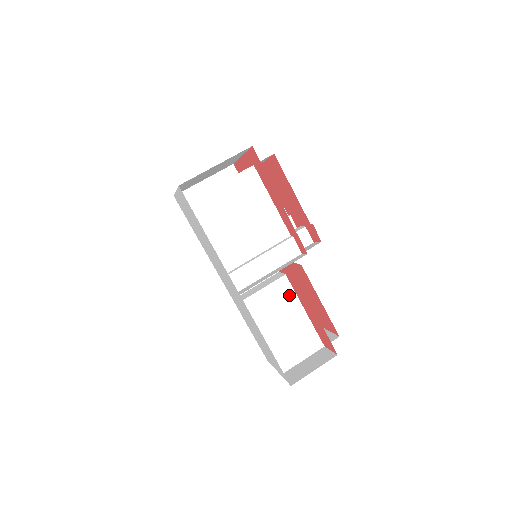
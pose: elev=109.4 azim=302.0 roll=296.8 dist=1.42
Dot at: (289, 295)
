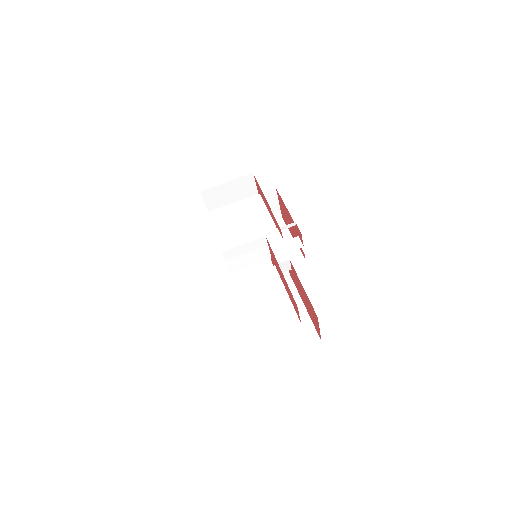
Dot at: (275, 280)
